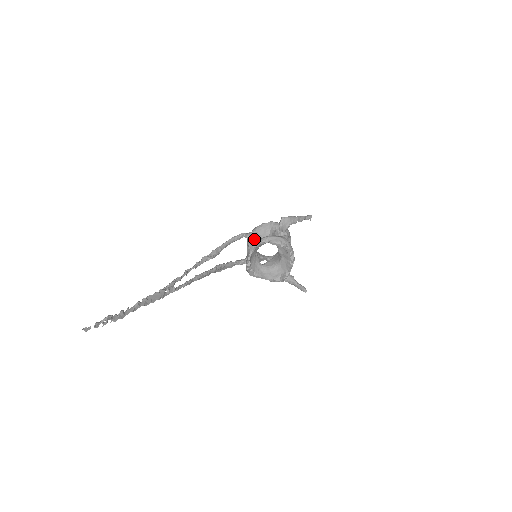
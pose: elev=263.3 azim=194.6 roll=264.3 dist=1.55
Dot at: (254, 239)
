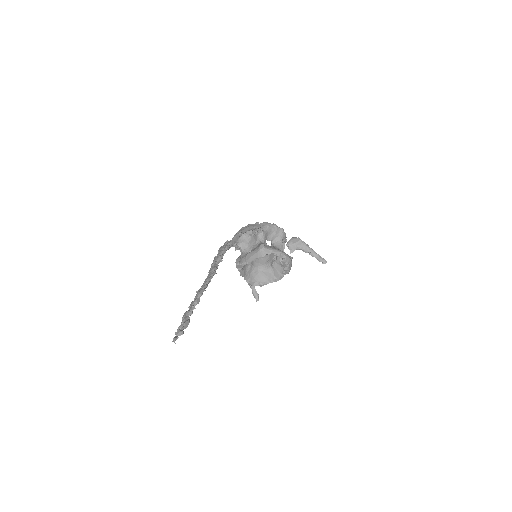
Dot at: (264, 238)
